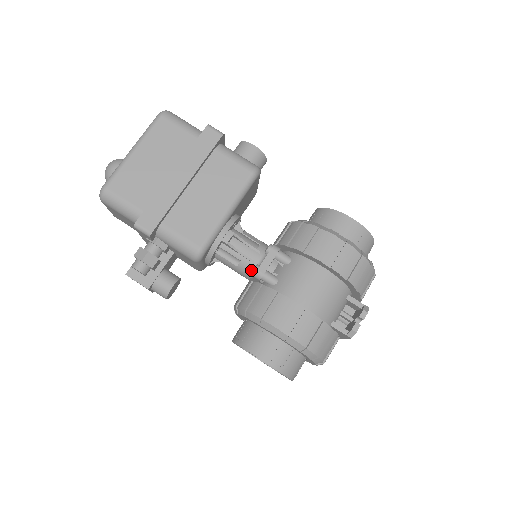
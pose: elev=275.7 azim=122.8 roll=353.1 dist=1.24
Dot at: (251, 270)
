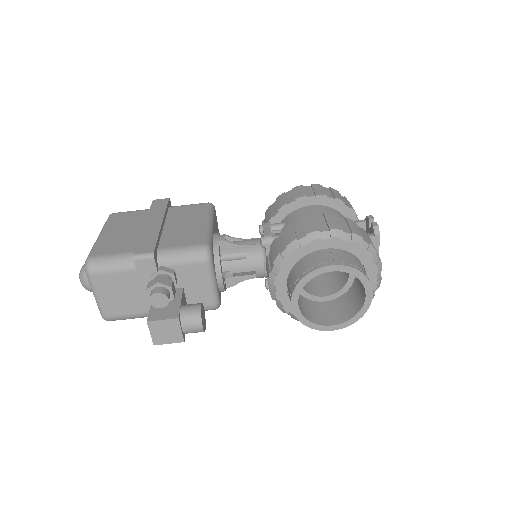
Dot at: (260, 251)
